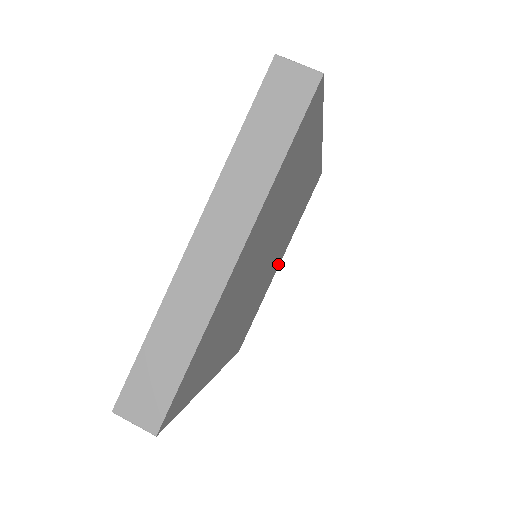
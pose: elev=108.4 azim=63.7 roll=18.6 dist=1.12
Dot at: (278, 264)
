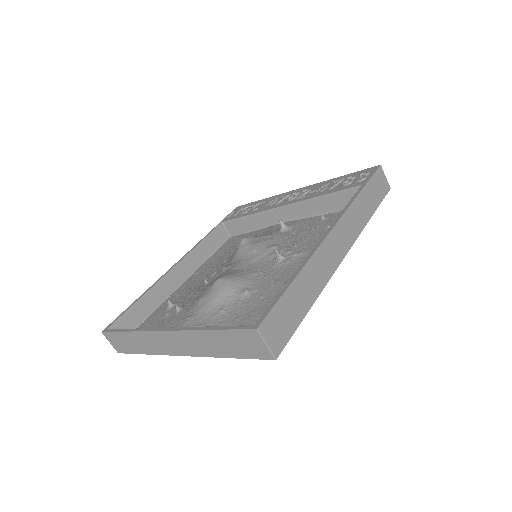
Dot at: occluded
